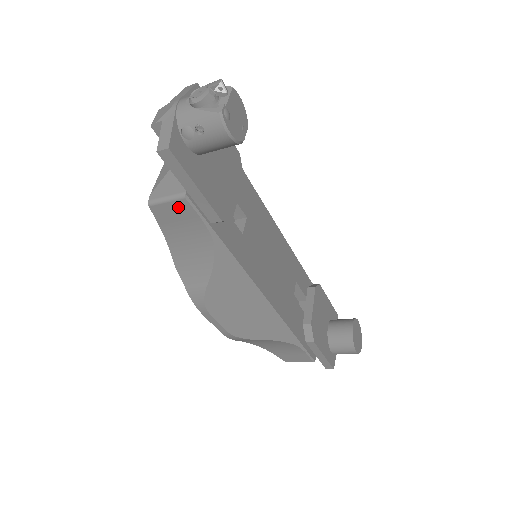
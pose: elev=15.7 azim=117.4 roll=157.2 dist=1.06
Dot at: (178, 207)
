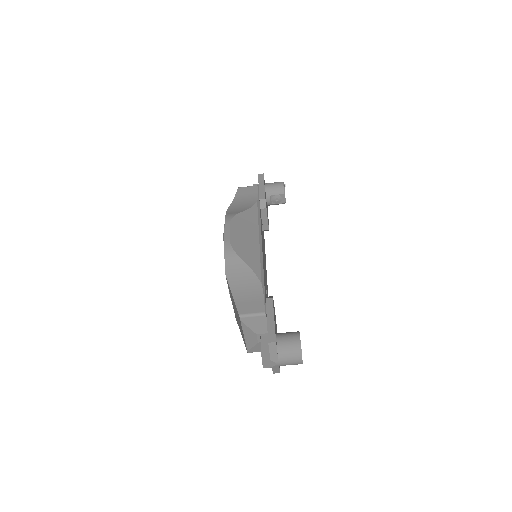
Dot at: (251, 189)
